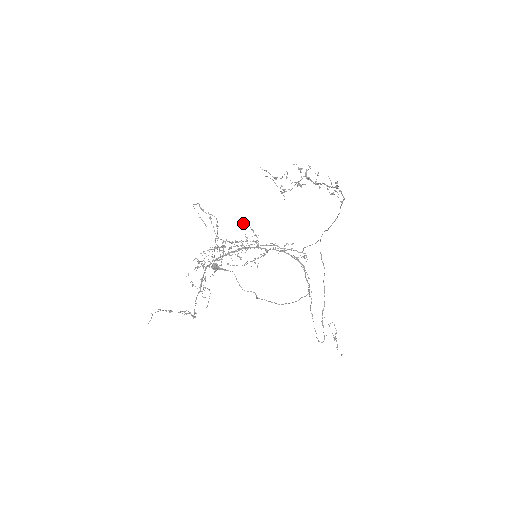
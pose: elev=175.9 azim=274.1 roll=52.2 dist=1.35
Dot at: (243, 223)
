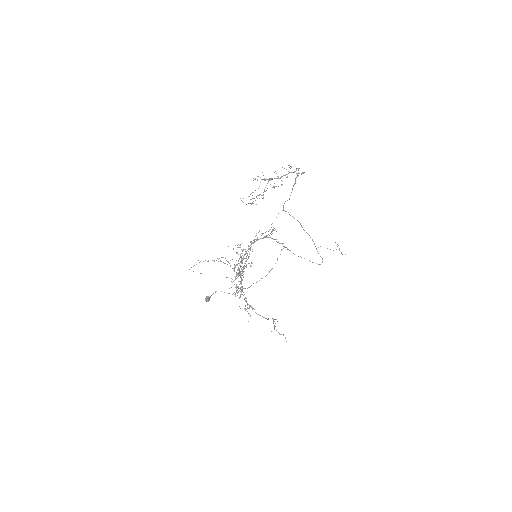
Dot at: occluded
